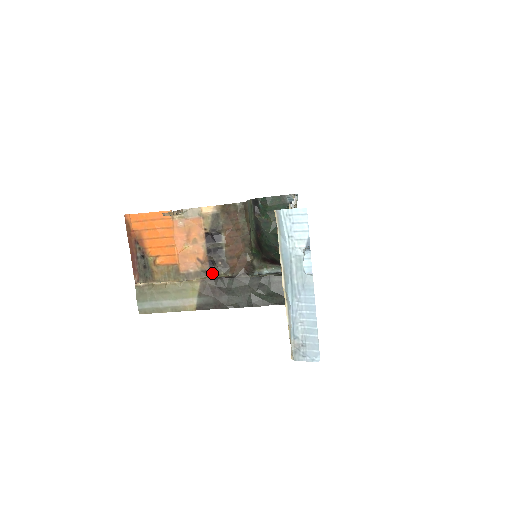
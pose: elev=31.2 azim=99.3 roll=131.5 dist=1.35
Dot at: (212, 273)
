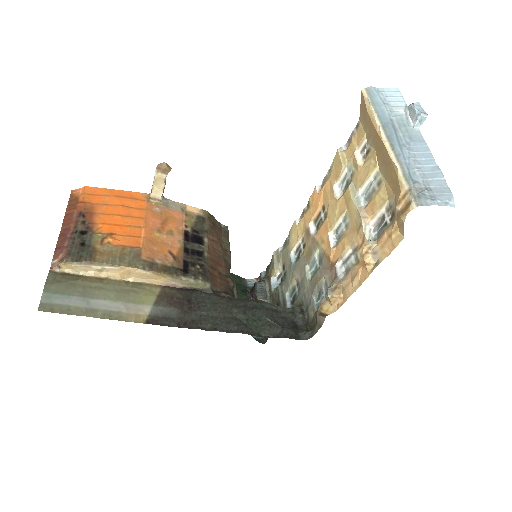
Dot at: (186, 274)
